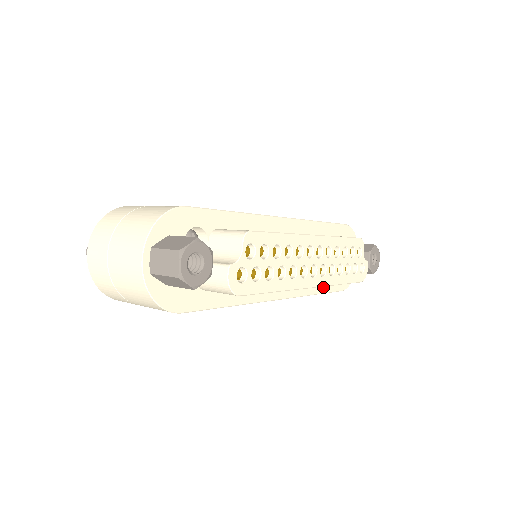
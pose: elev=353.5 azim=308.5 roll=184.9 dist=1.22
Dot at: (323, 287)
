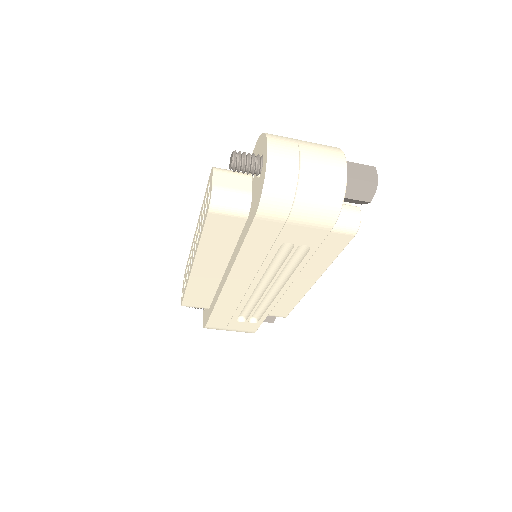
Dot at: occluded
